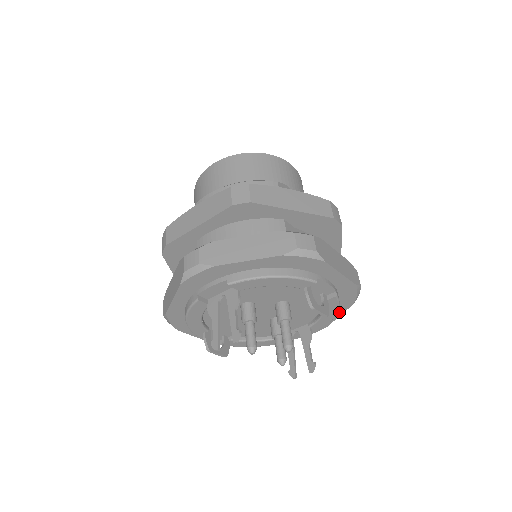
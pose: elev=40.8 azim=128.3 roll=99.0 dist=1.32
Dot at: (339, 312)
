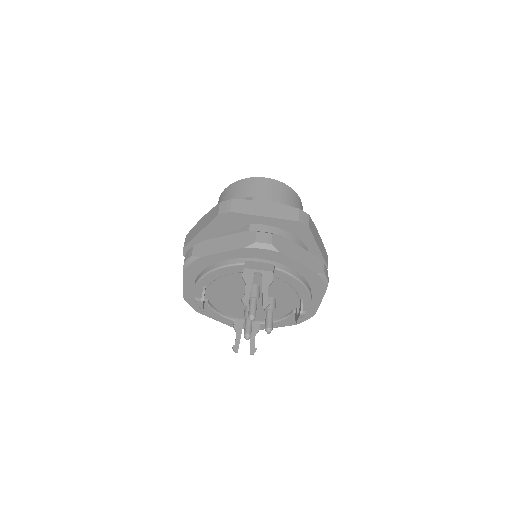
Dot at: occluded
